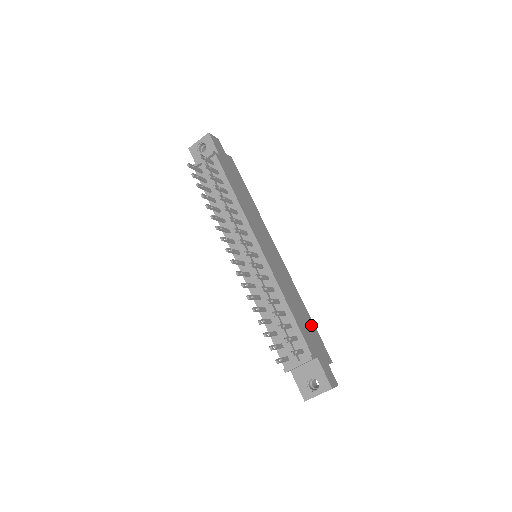
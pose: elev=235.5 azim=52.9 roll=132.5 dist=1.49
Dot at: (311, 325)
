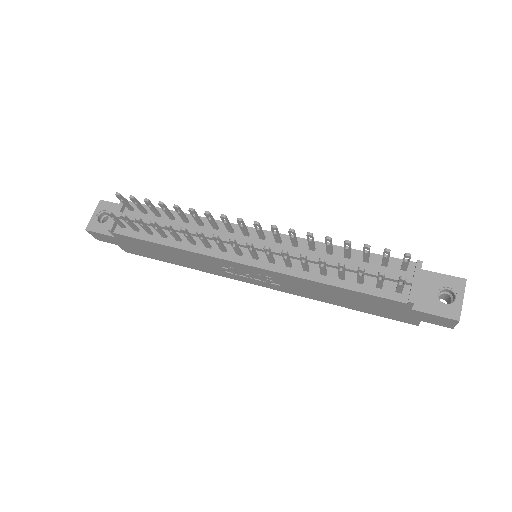
Dot at: occluded
